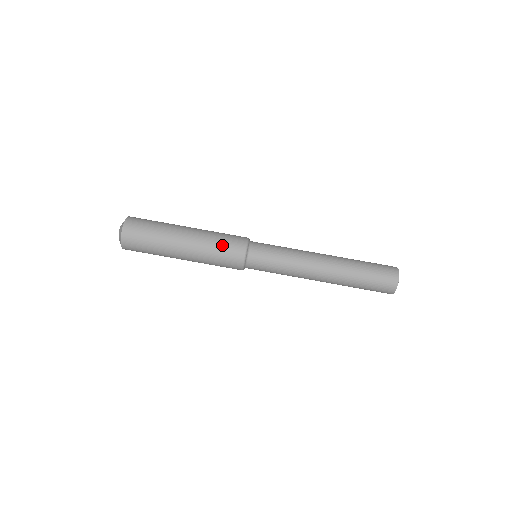
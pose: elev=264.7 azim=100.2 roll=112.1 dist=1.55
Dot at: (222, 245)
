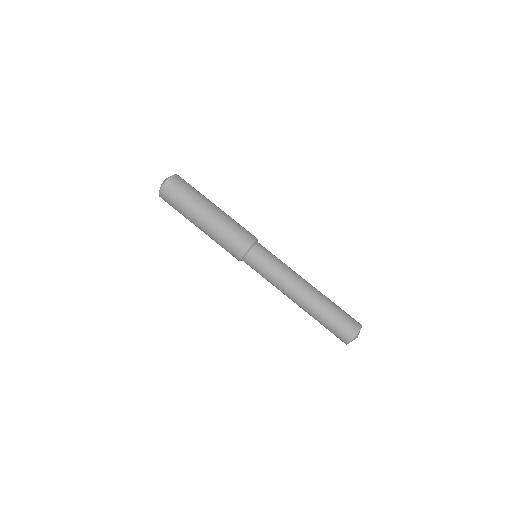
Dot at: (234, 233)
